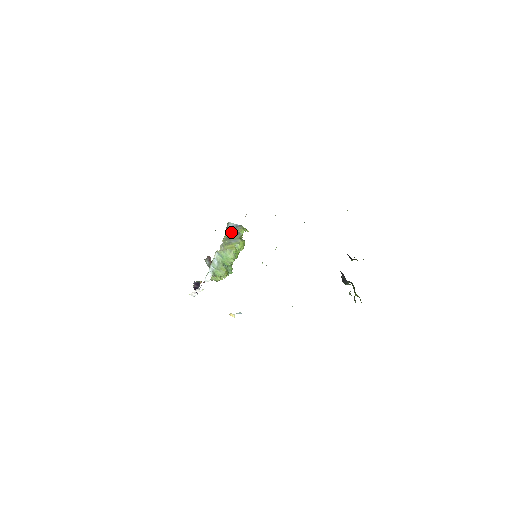
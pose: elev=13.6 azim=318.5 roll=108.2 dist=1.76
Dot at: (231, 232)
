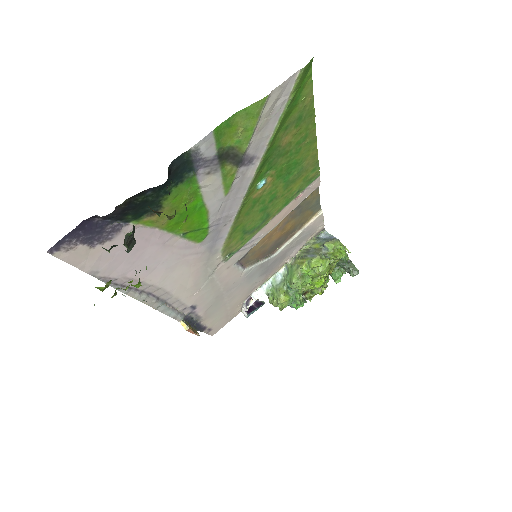
Dot at: (317, 244)
